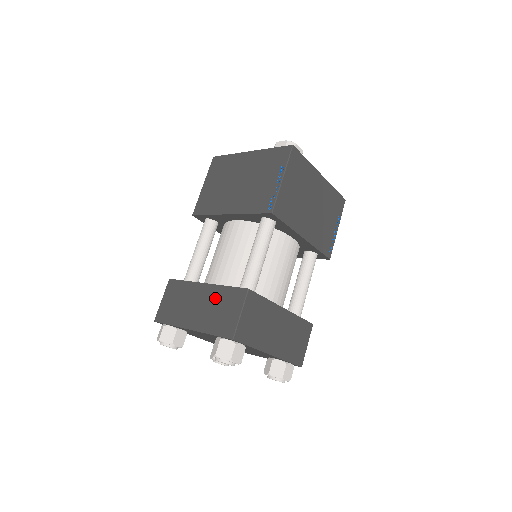
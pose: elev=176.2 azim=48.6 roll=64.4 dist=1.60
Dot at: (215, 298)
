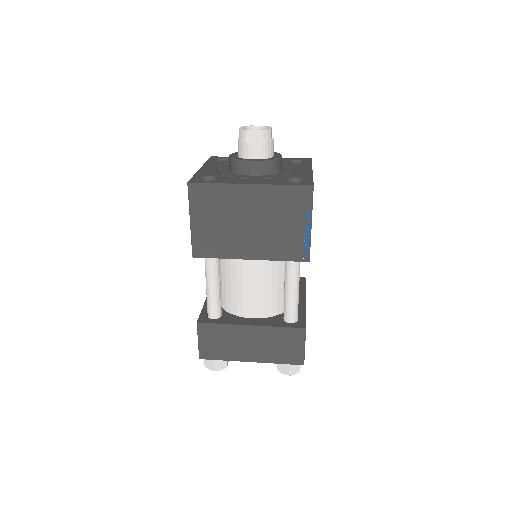
Dot at: (270, 337)
